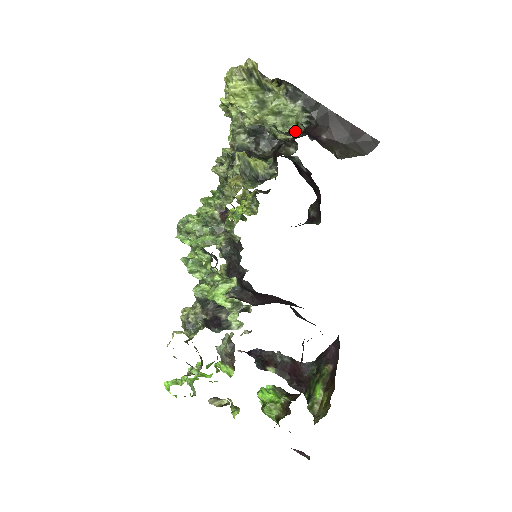
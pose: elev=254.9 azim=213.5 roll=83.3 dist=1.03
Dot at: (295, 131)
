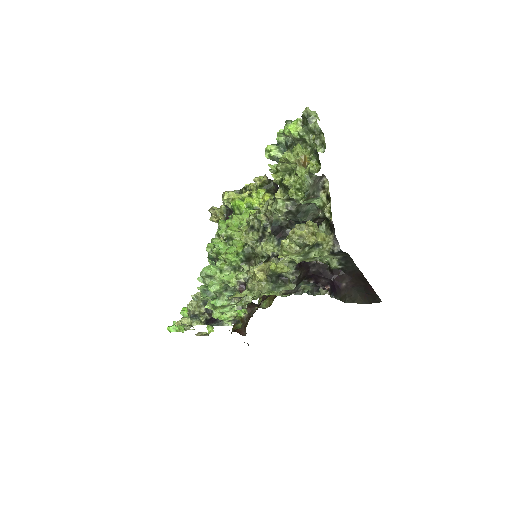
Dot at: (325, 262)
